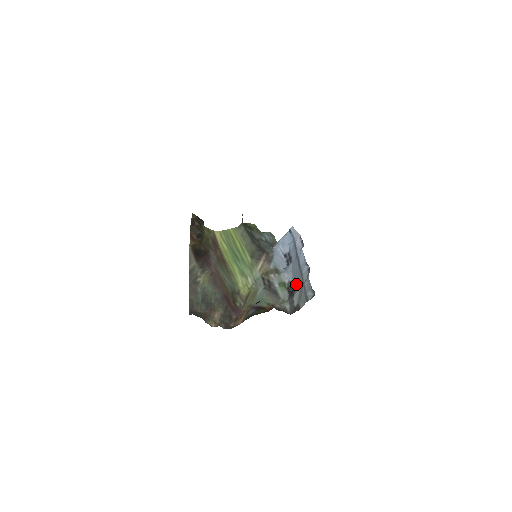
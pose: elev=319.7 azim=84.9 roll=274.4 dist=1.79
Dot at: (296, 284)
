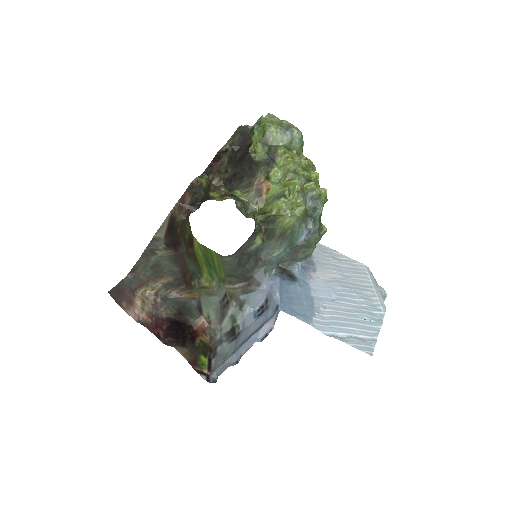
Dot at: (234, 341)
